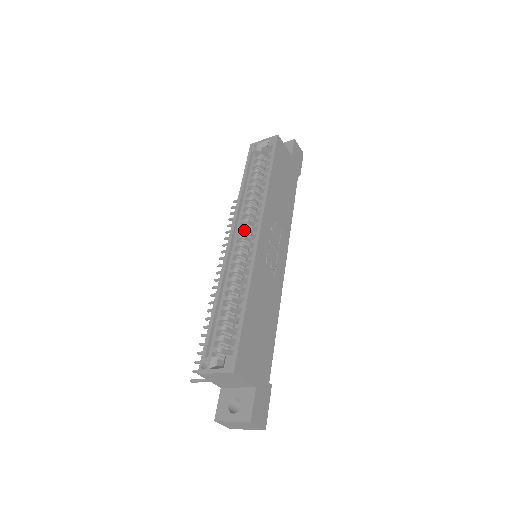
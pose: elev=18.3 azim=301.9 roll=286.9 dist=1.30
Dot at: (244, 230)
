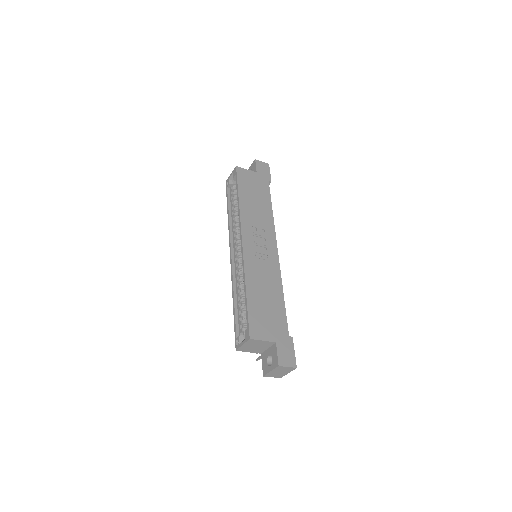
Dot at: (237, 244)
